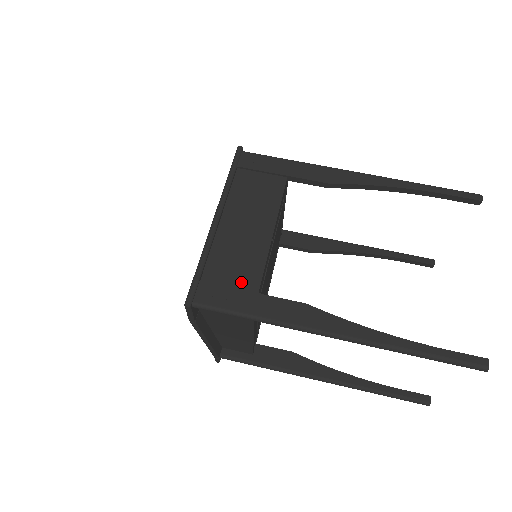
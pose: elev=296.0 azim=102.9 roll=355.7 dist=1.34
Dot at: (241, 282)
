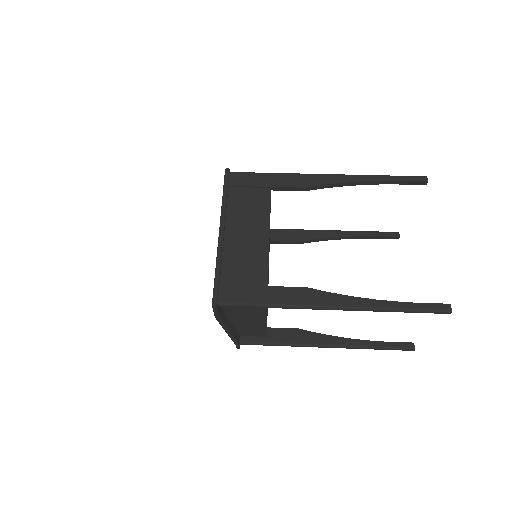
Dot at: (252, 280)
